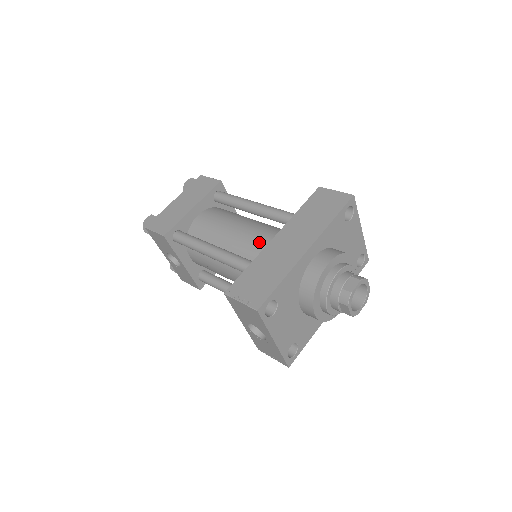
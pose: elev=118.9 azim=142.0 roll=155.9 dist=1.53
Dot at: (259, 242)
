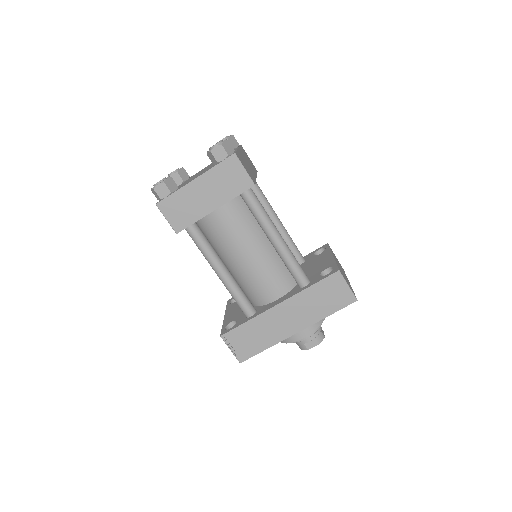
Dot at: (263, 286)
